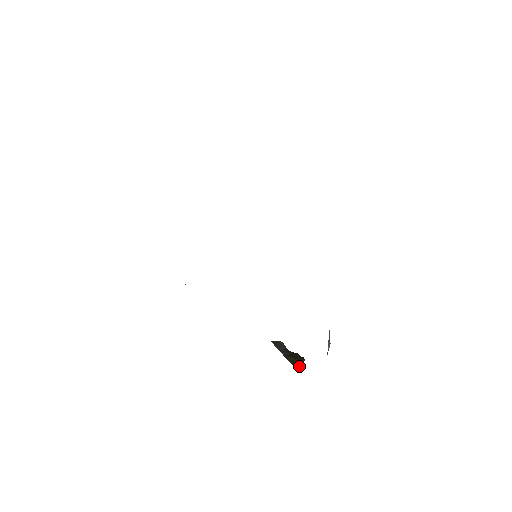
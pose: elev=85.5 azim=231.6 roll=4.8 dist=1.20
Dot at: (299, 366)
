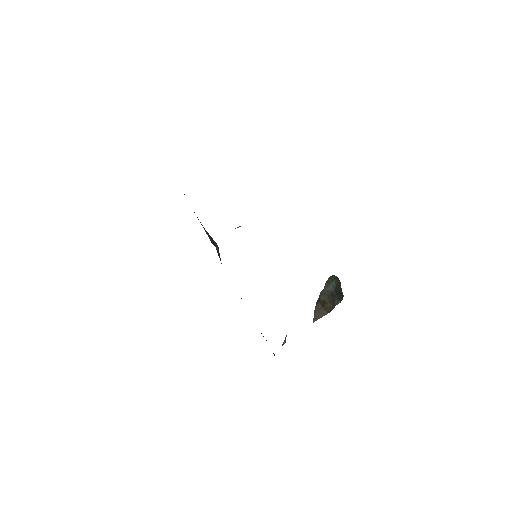
Dot at: (318, 316)
